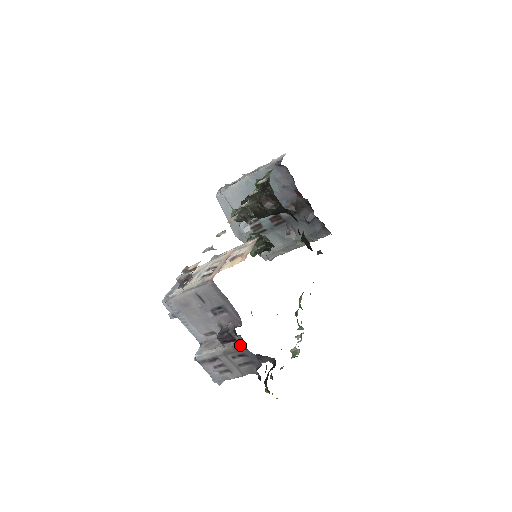
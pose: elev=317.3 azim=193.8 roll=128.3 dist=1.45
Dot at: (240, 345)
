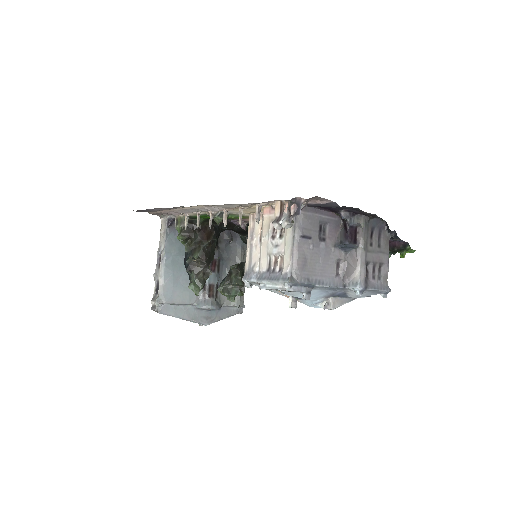
Dot at: (363, 223)
